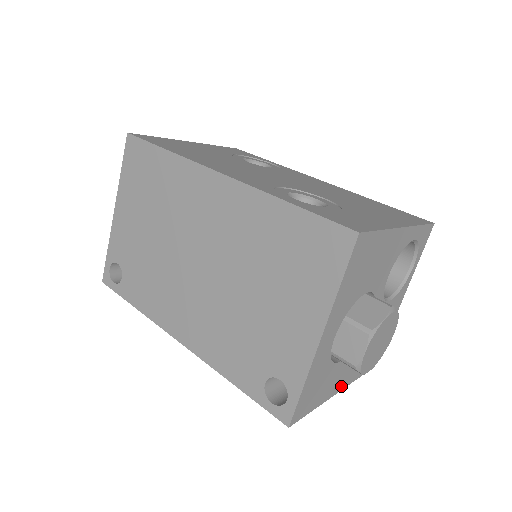
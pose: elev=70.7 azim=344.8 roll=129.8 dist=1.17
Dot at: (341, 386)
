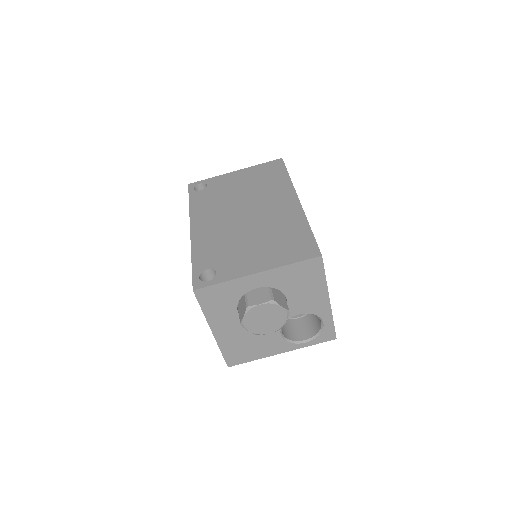
Dot at: (217, 332)
